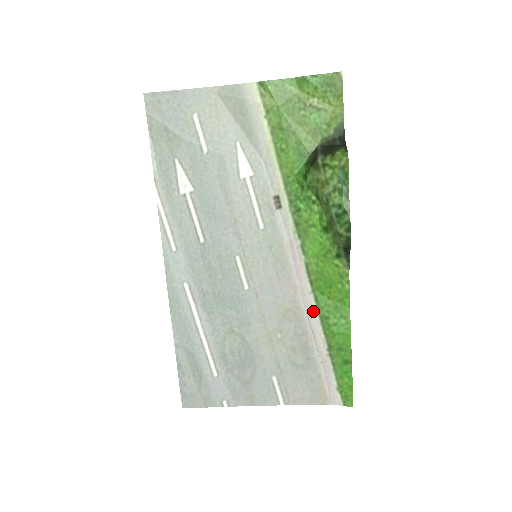
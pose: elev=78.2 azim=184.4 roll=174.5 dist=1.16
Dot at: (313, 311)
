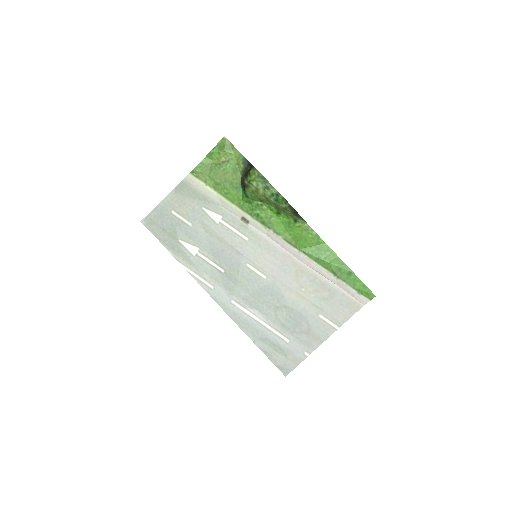
Dot at: (309, 261)
